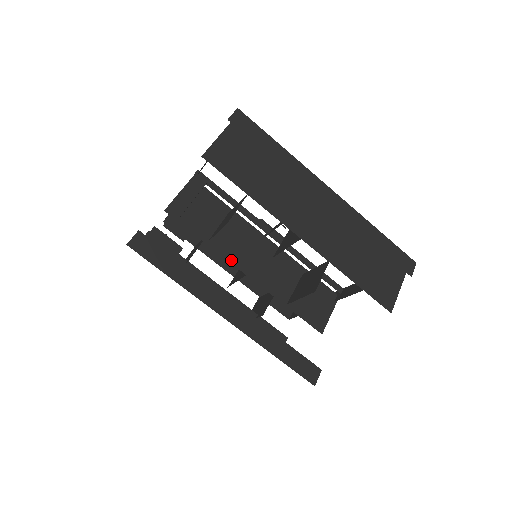
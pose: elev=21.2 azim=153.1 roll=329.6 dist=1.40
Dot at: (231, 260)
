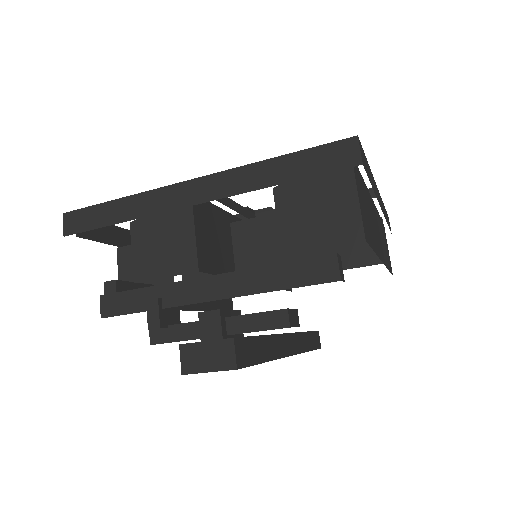
Dot at: occluded
